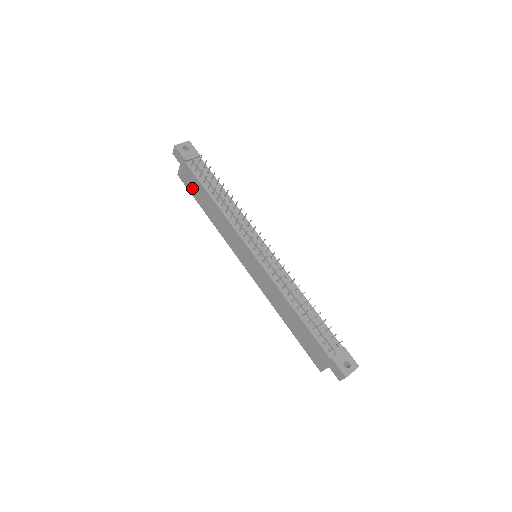
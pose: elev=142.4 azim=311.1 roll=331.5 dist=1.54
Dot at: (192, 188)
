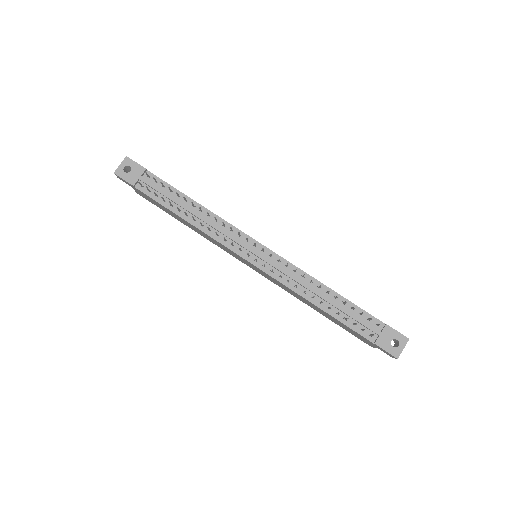
Dot at: (158, 206)
